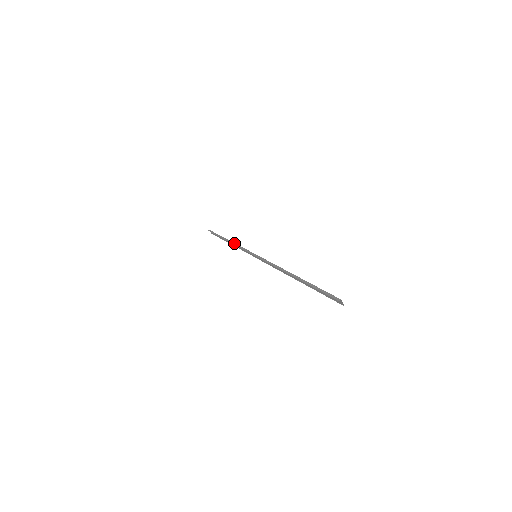
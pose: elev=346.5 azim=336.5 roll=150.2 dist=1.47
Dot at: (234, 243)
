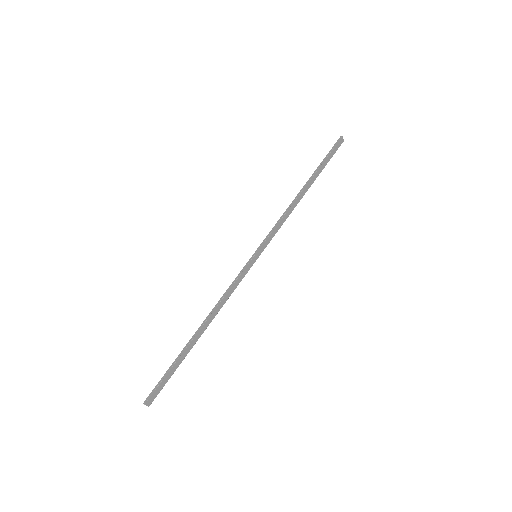
Dot at: (290, 206)
